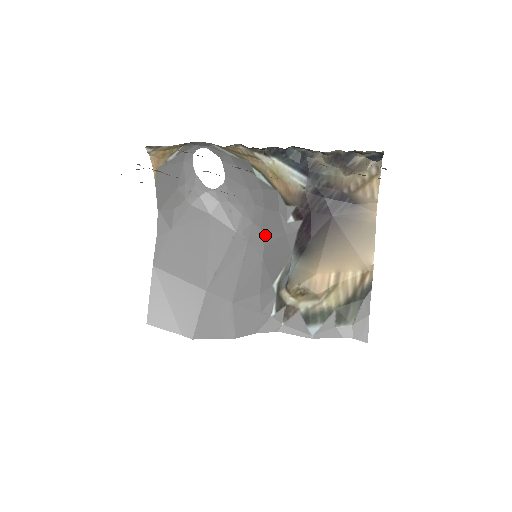
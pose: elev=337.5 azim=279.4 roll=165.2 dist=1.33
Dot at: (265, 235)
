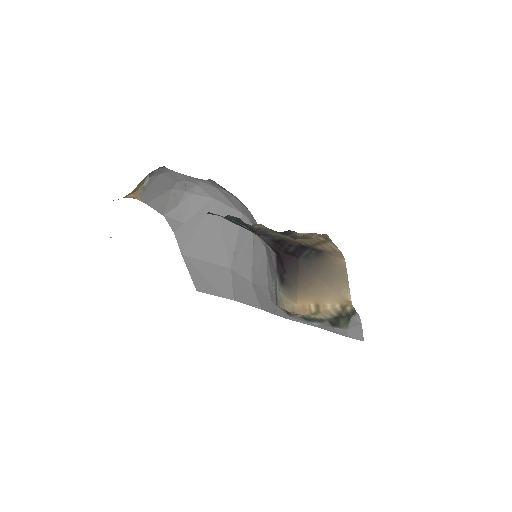
Dot at: occluded
